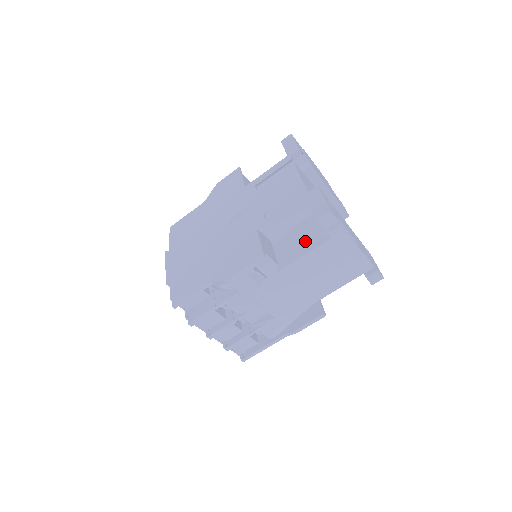
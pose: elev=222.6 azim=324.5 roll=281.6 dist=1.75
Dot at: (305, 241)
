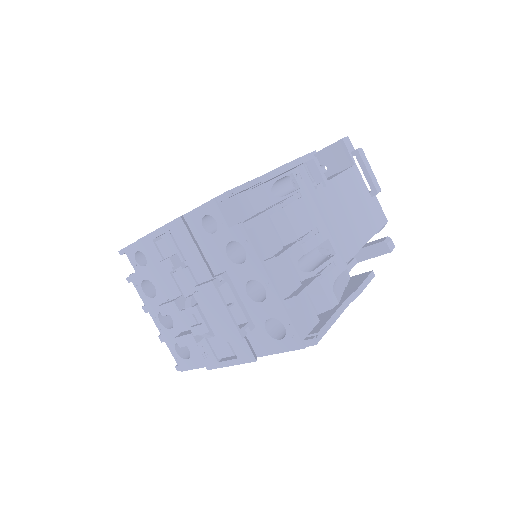
Dot at: (330, 177)
